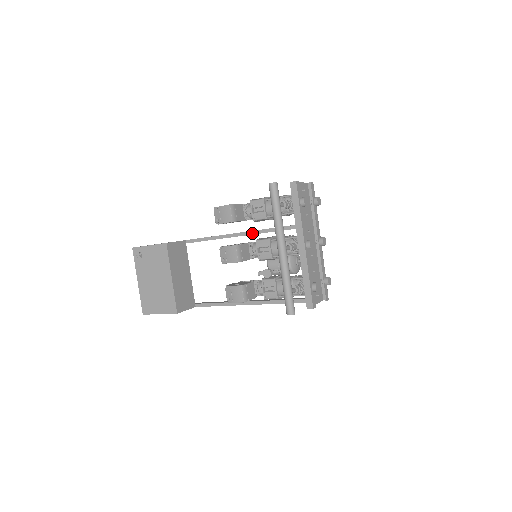
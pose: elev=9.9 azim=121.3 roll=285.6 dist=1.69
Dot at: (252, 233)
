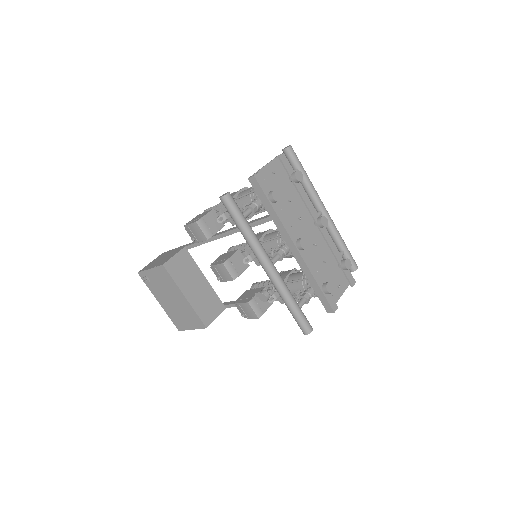
Dot at: occluded
